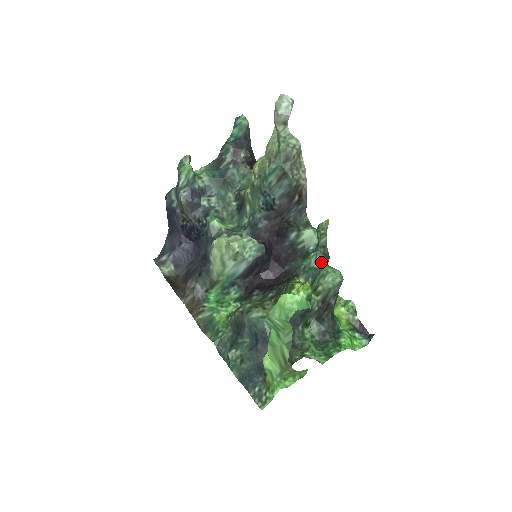
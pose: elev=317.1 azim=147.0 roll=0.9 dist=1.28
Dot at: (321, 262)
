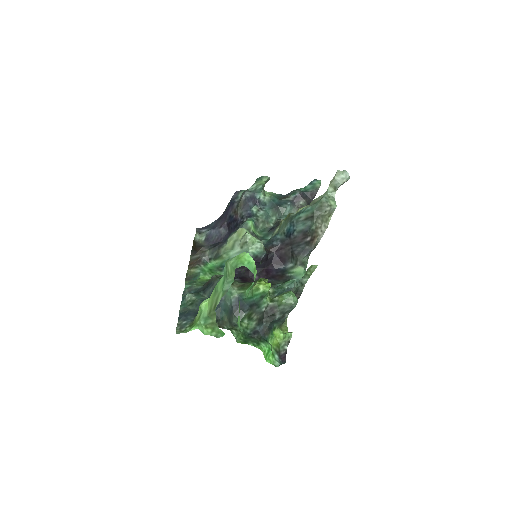
Dot at: (291, 288)
